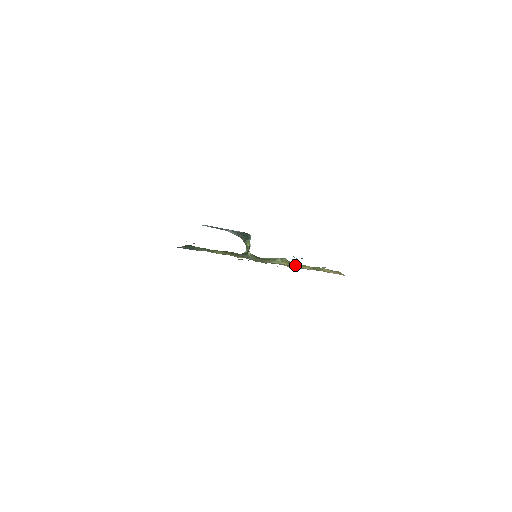
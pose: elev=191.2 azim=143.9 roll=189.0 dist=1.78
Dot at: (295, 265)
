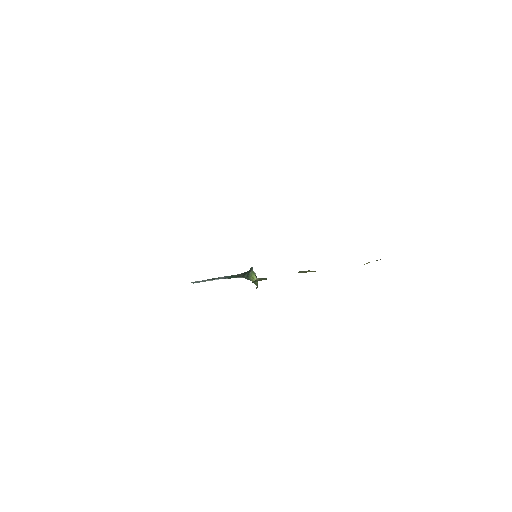
Dot at: occluded
